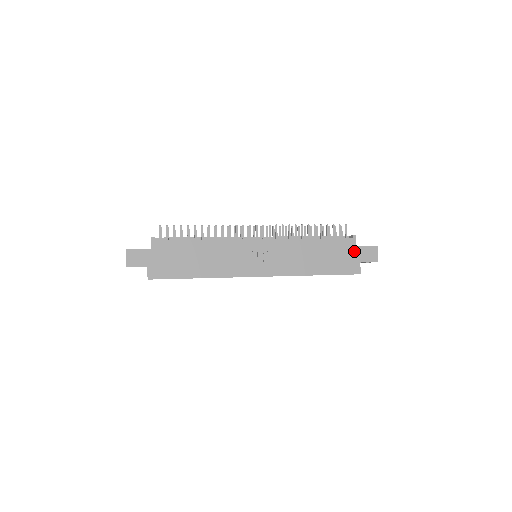
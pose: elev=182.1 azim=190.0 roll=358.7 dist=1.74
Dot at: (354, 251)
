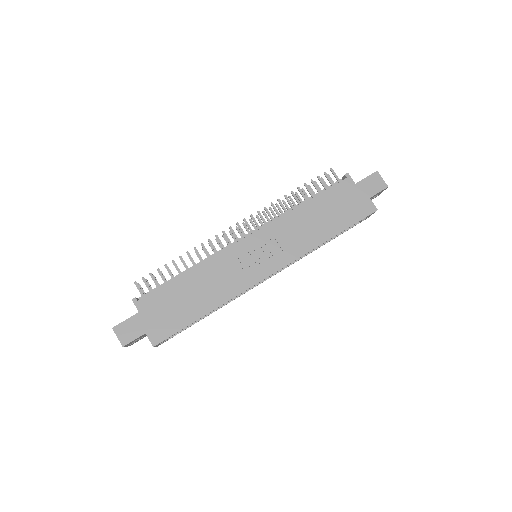
Dot at: (356, 190)
